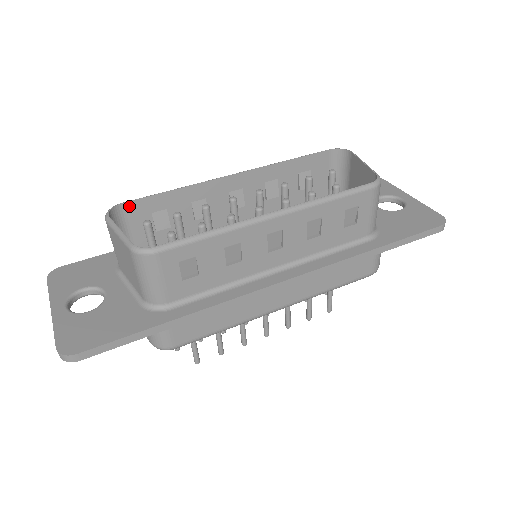
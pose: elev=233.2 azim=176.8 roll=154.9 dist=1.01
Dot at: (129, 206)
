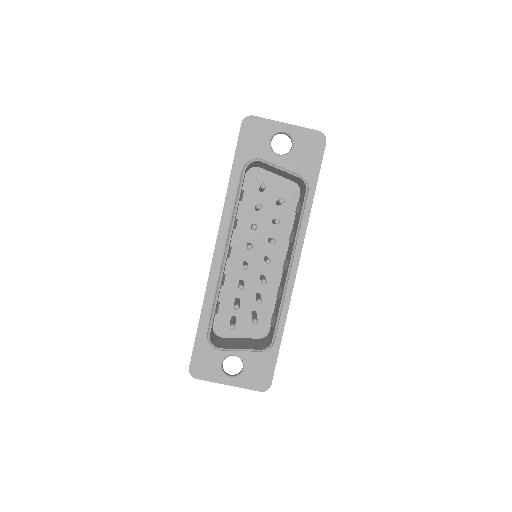
Dot at: occluded
